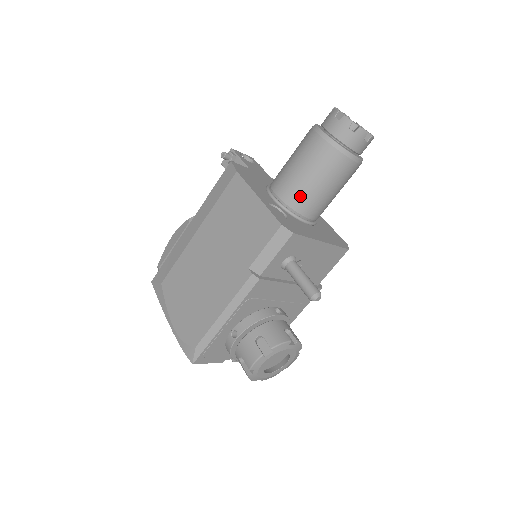
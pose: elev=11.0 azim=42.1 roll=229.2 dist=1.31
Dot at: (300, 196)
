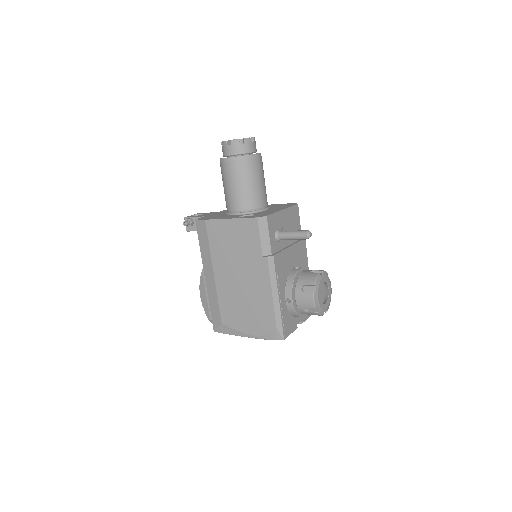
Dot at: (249, 199)
